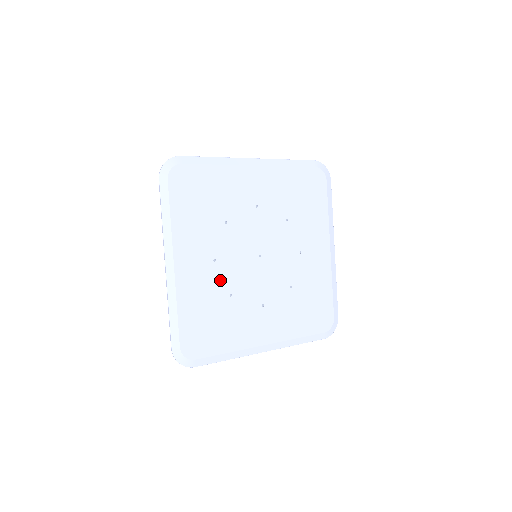
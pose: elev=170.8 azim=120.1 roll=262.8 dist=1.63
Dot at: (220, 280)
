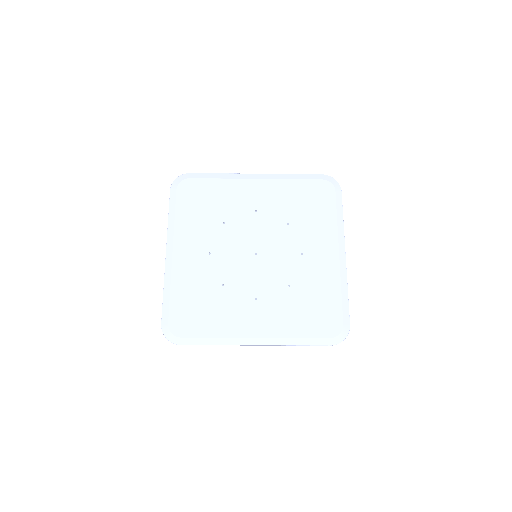
Dot at: (213, 271)
